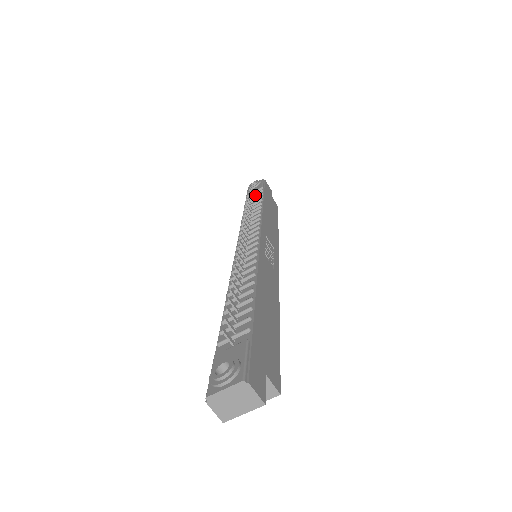
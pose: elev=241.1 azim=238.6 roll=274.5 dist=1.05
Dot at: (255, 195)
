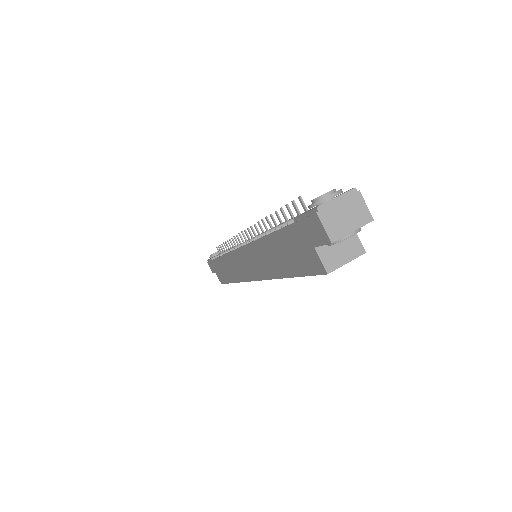
Dot at: occluded
